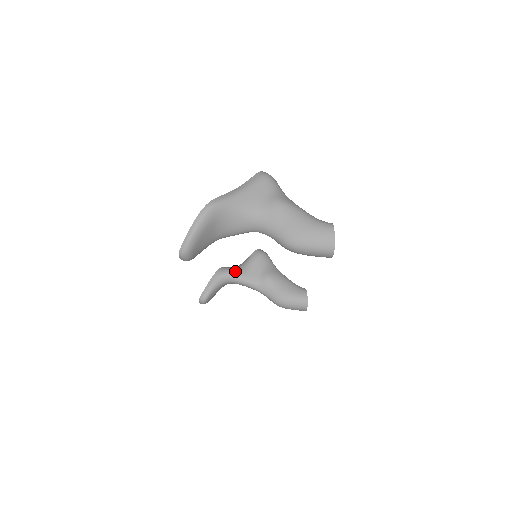
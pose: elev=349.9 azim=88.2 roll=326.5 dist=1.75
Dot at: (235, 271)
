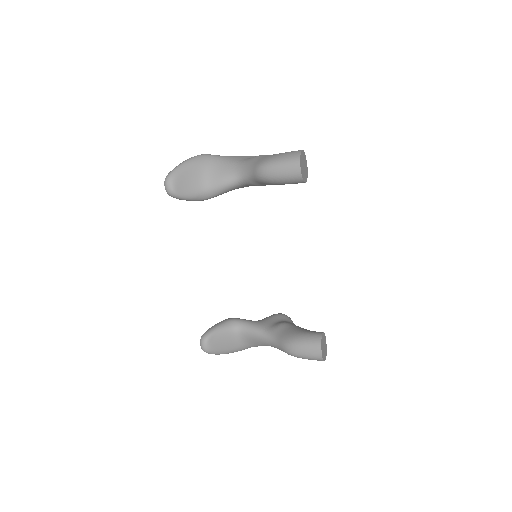
Dot at: (248, 320)
